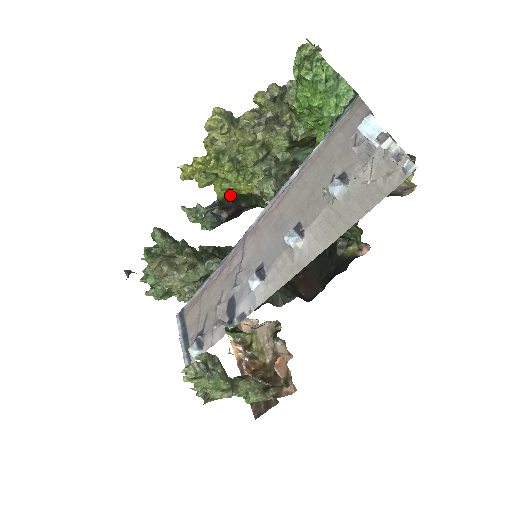
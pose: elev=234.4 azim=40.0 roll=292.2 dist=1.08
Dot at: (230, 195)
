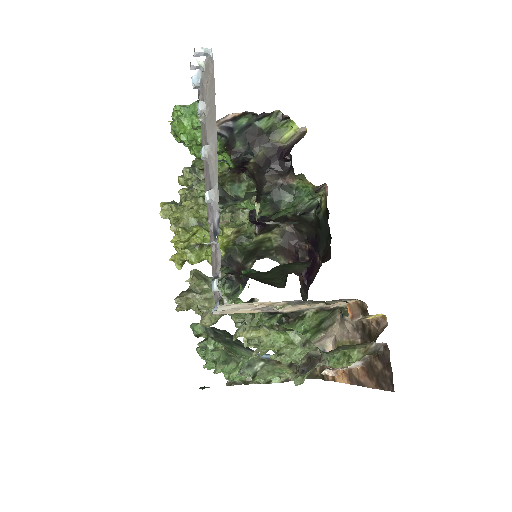
Dot at: (222, 257)
